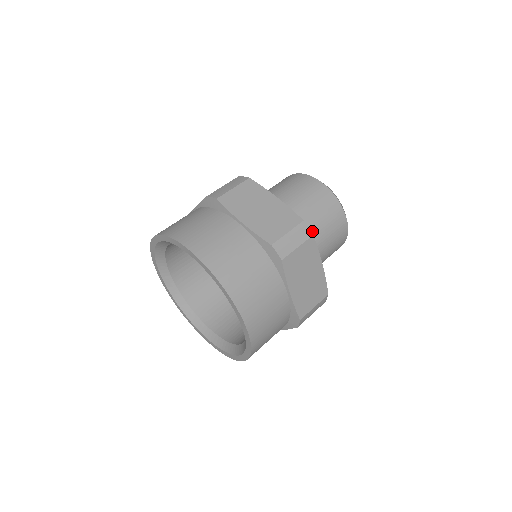
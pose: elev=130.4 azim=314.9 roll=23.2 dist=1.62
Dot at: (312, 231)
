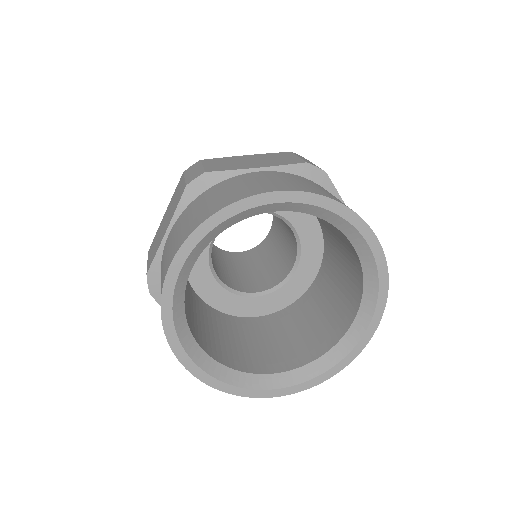
Dot at: occluded
